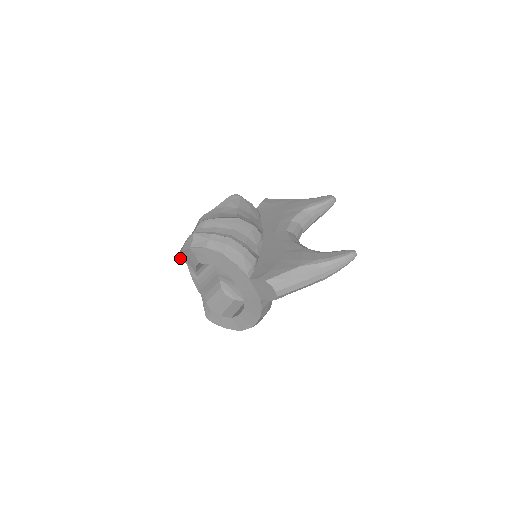
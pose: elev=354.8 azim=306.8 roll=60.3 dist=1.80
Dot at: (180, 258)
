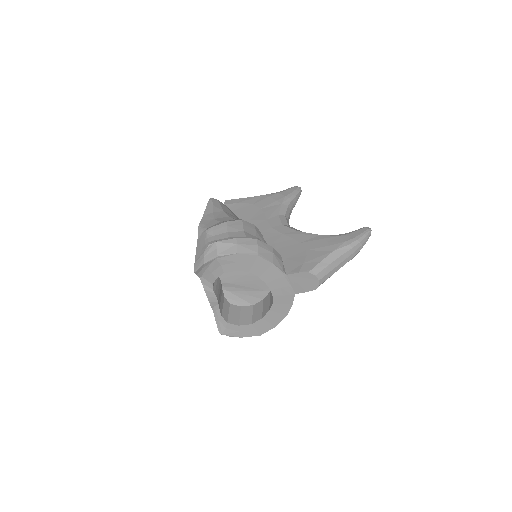
Dot at: (196, 273)
